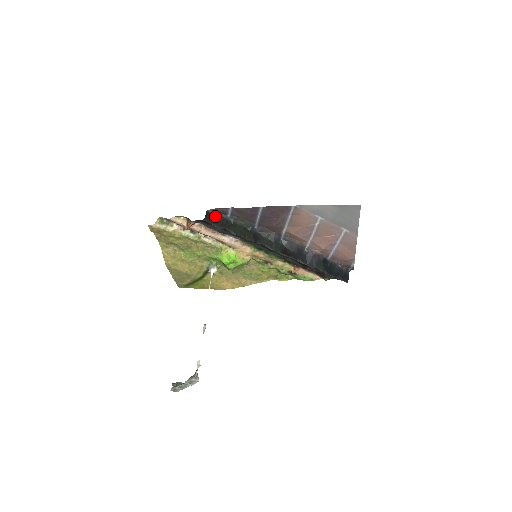
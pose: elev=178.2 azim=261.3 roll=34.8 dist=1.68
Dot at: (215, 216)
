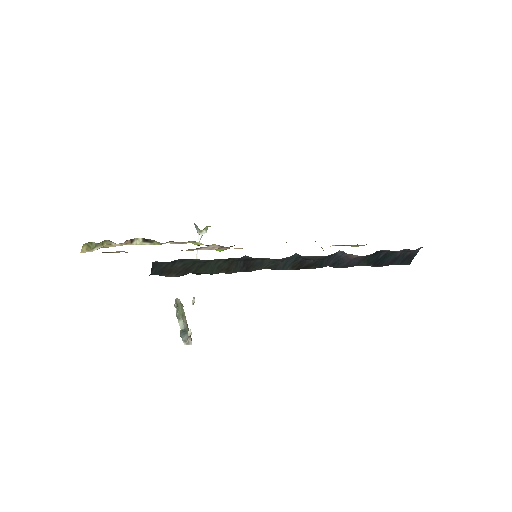
Dot at: (169, 263)
